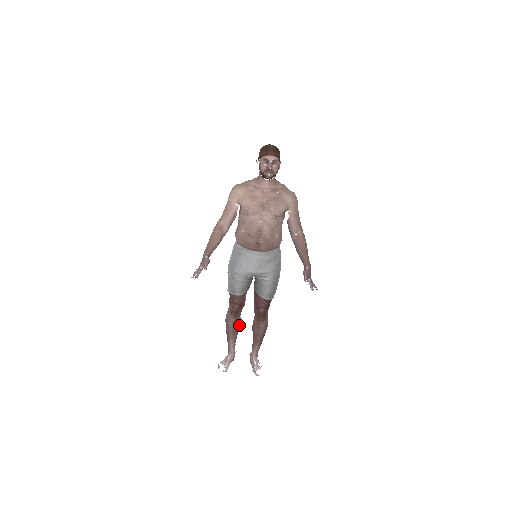
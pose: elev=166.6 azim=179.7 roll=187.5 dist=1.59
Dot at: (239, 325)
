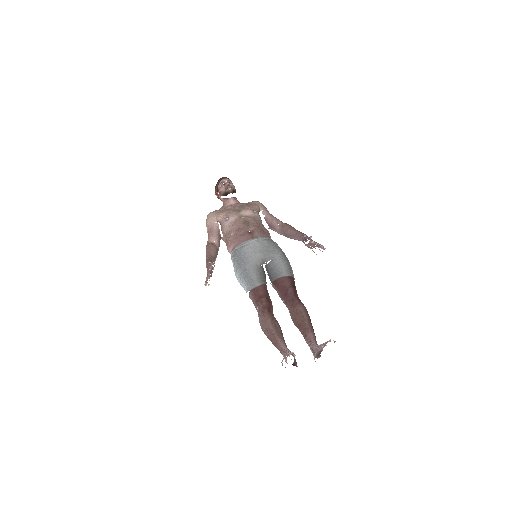
Dot at: (279, 326)
